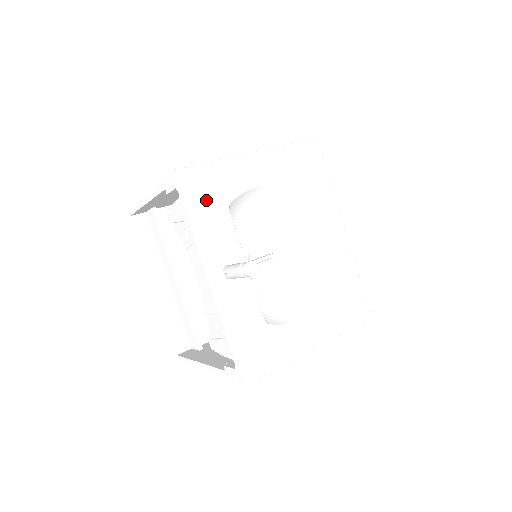
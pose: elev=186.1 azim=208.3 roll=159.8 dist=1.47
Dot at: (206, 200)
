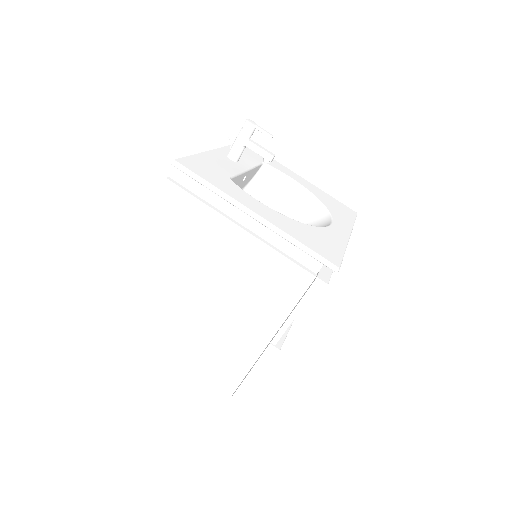
Dot at: (252, 152)
